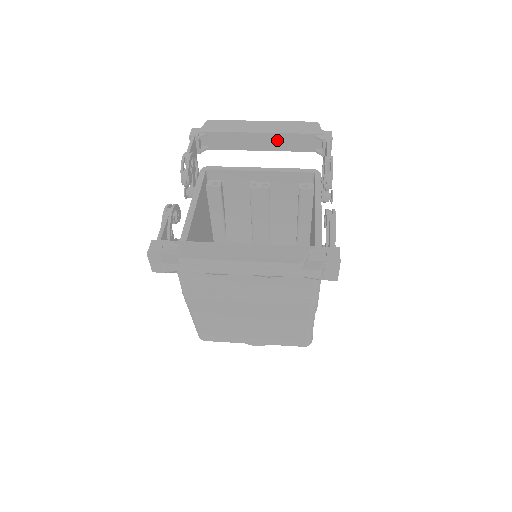
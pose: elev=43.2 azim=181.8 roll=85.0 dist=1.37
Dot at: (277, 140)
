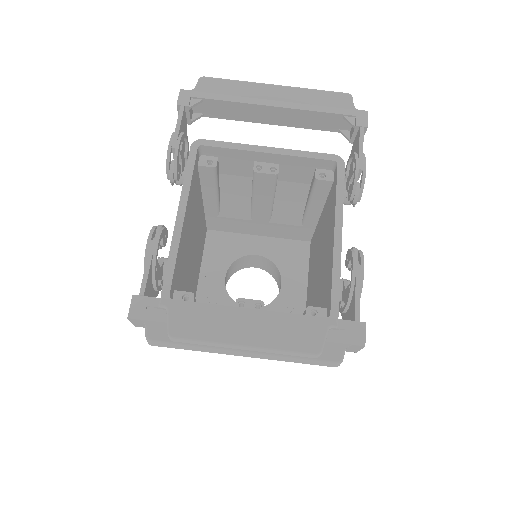
Dot at: (294, 116)
